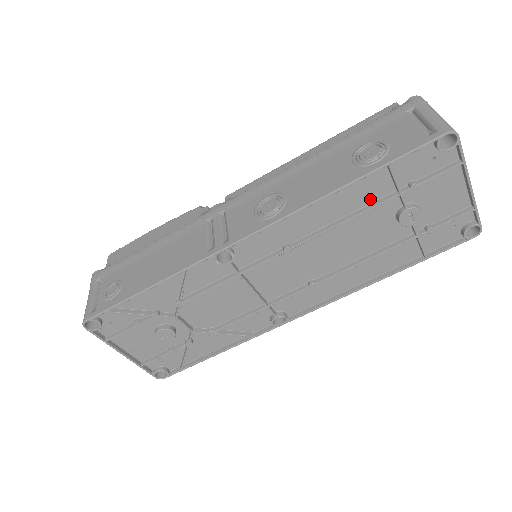
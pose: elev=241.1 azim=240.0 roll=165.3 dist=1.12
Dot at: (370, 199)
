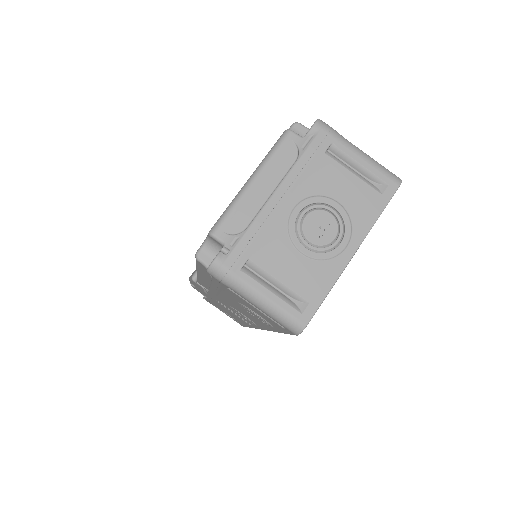
Dot at: occluded
